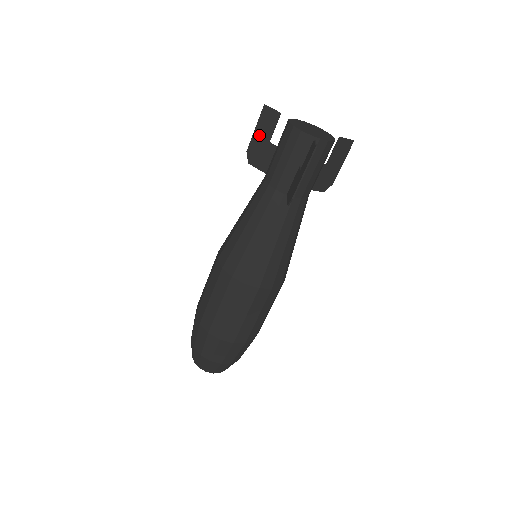
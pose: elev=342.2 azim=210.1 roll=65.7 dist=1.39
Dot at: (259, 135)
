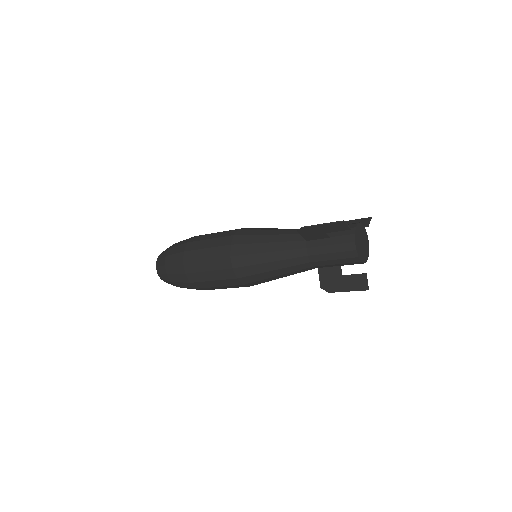
Dot at: (322, 228)
